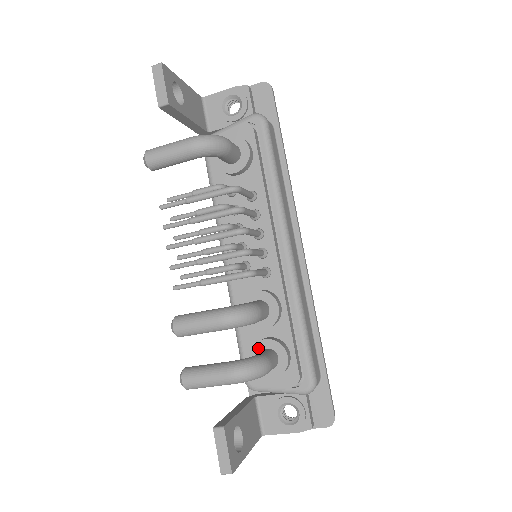
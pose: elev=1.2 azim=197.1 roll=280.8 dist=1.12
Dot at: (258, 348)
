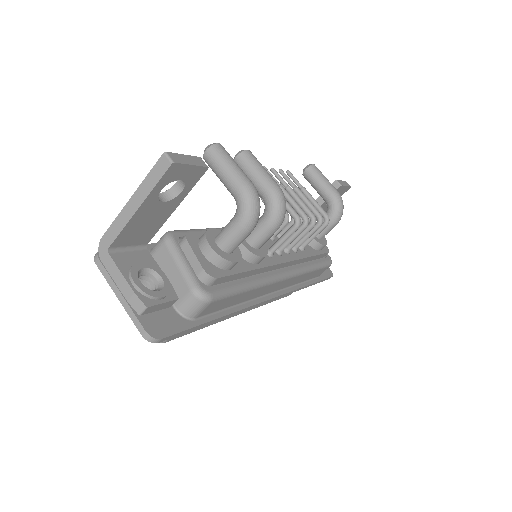
Dot at: occluded
